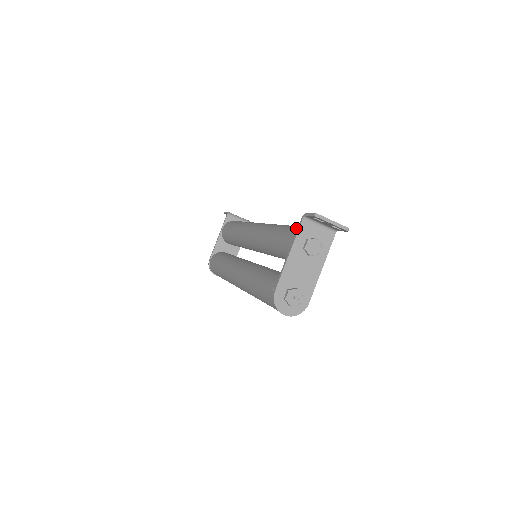
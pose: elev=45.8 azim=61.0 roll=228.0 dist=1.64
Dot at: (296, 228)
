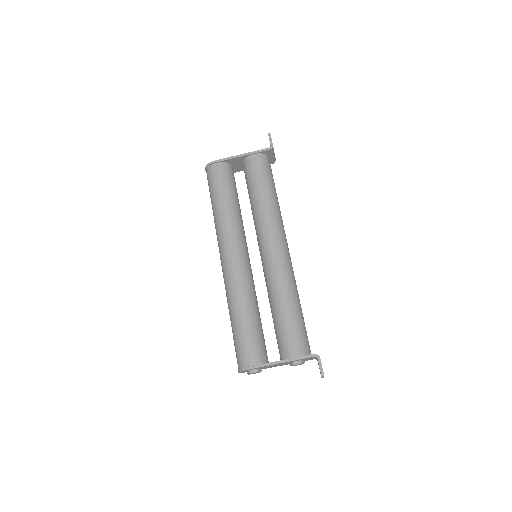
Dot at: (304, 341)
